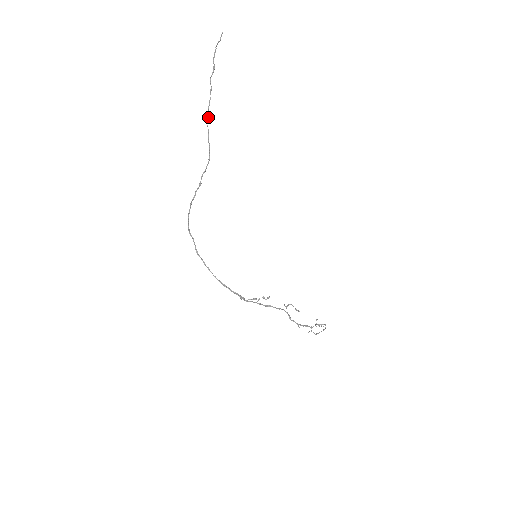
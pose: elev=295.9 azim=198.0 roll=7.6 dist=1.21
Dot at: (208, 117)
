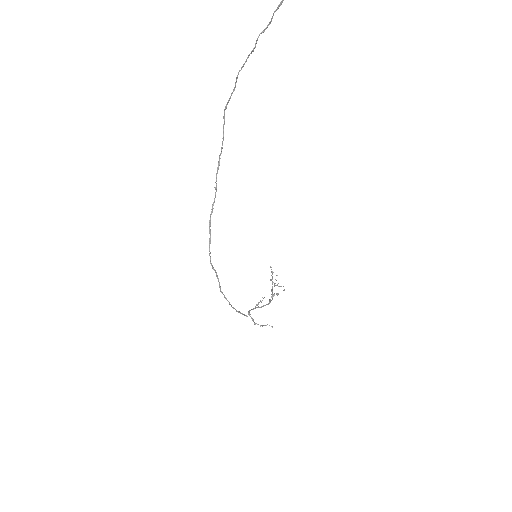
Dot at: (235, 86)
